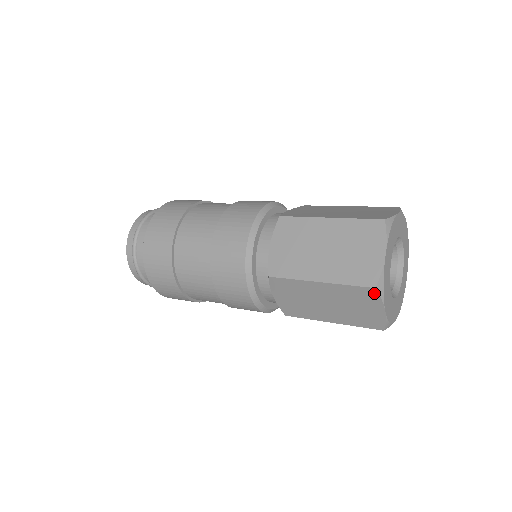
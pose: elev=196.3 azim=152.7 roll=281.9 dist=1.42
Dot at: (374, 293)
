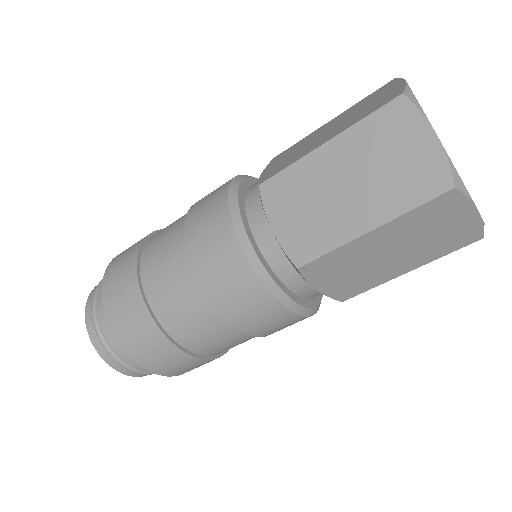
Dot at: (455, 196)
